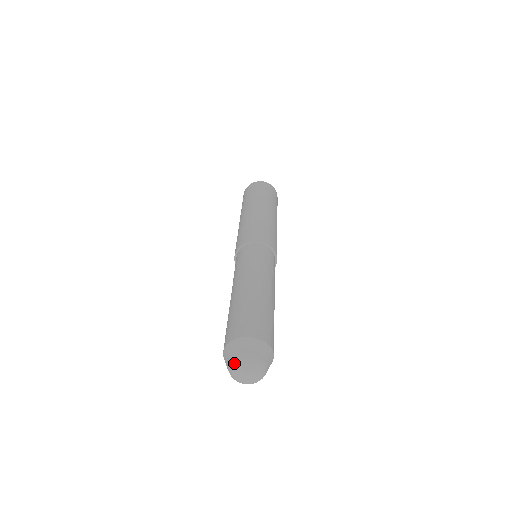
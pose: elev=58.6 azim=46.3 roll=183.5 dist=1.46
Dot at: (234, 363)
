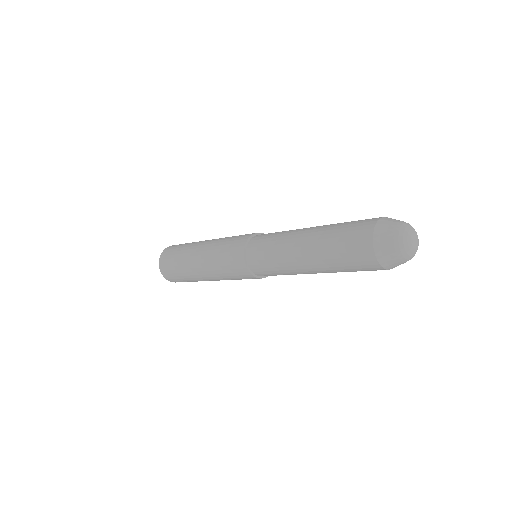
Dot at: (405, 223)
